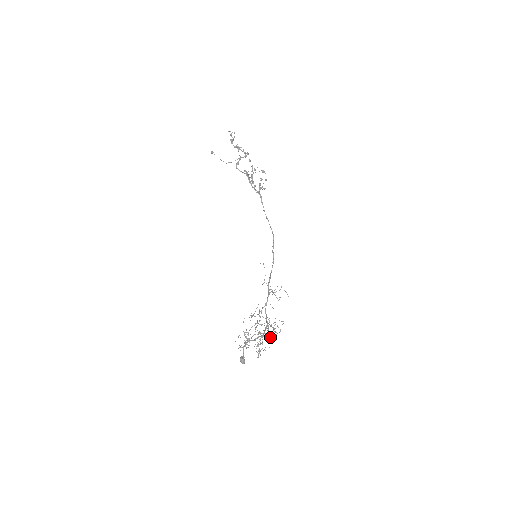
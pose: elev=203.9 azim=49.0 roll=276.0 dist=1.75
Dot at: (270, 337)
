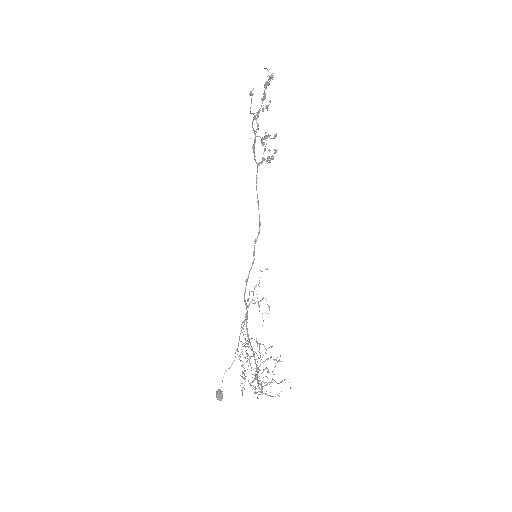
Dot at: occluded
